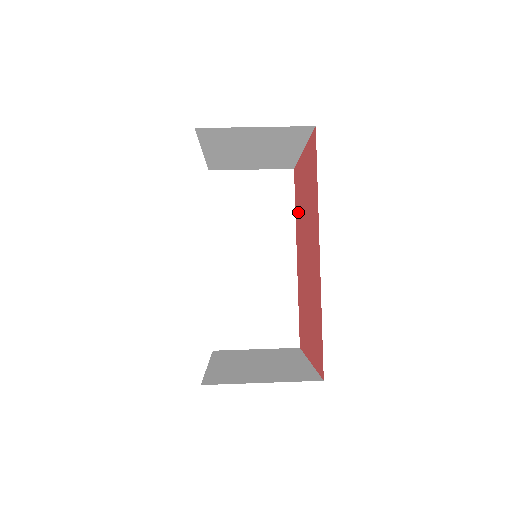
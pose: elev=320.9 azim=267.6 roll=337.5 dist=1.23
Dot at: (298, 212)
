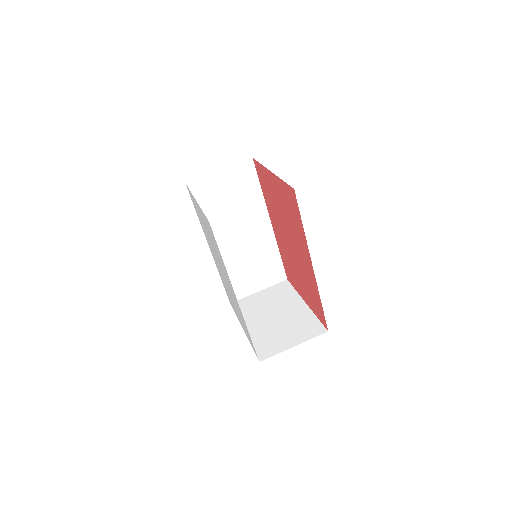
Dot at: (269, 199)
